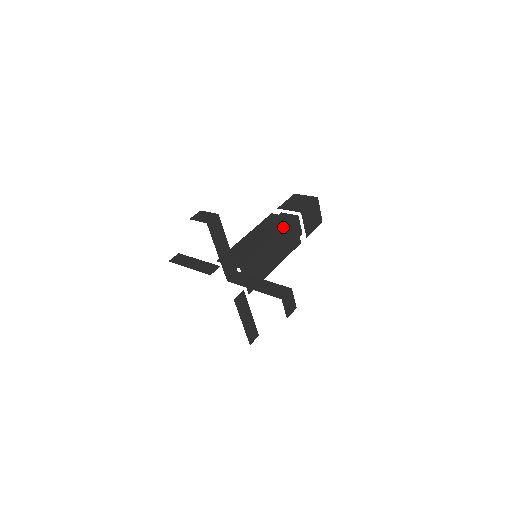
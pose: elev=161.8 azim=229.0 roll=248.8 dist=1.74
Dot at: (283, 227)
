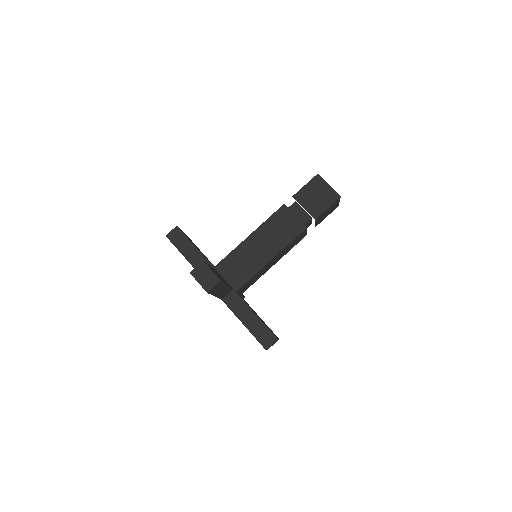
Dot at: (291, 239)
